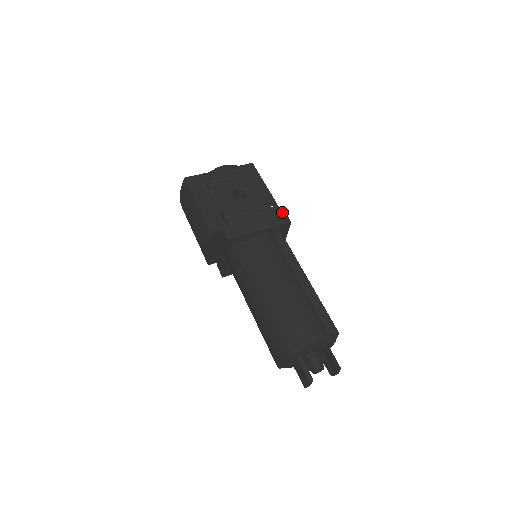
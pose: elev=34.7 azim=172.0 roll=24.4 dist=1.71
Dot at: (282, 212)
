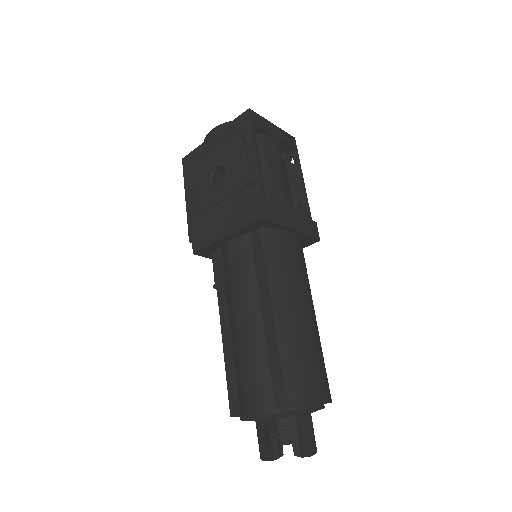
Dot at: (254, 200)
